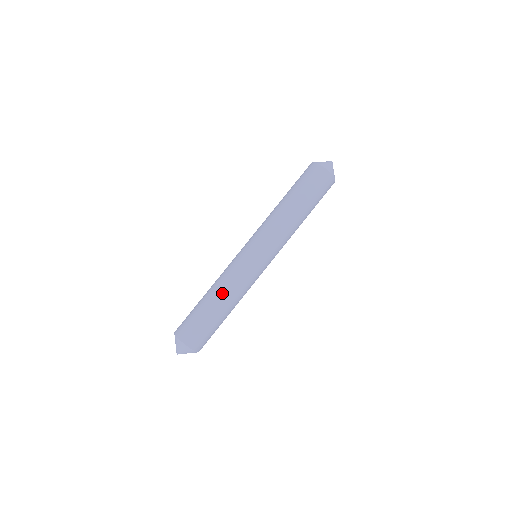
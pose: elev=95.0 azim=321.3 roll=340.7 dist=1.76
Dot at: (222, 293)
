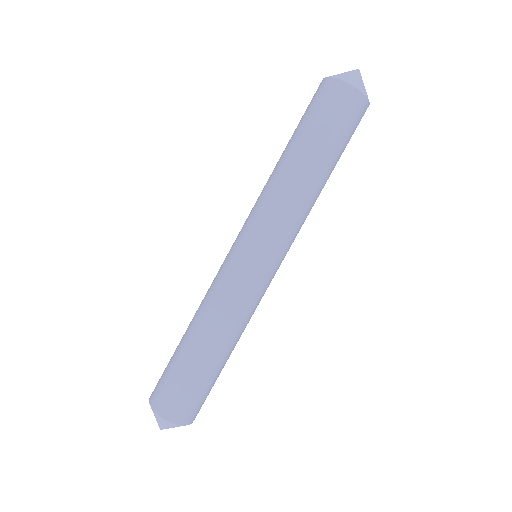
Dot at: (200, 323)
